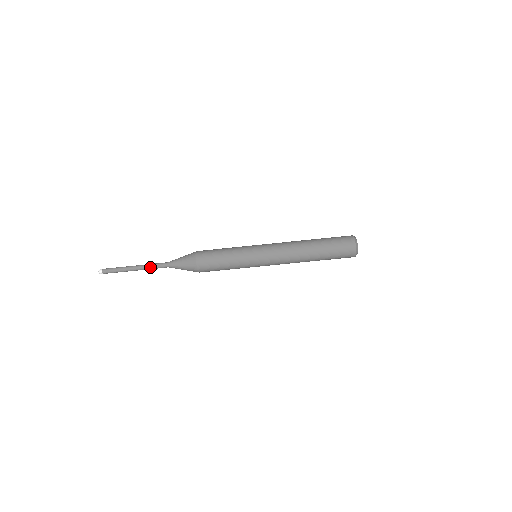
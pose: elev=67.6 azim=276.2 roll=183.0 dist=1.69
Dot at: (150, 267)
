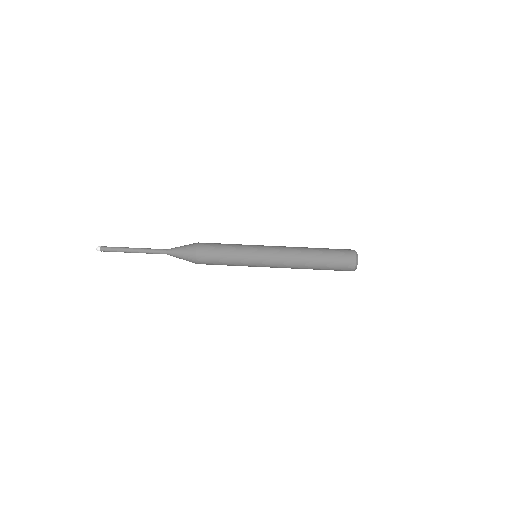
Dot at: (149, 250)
